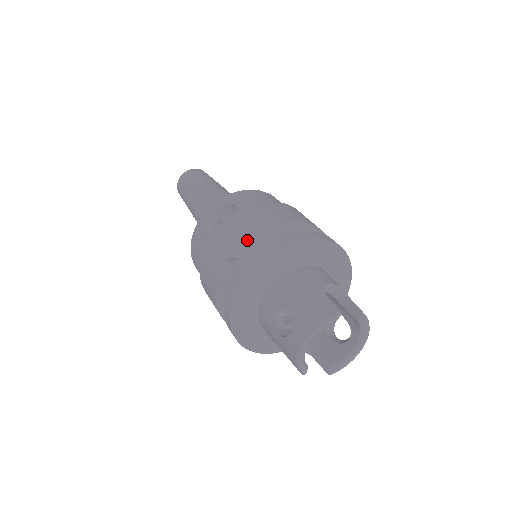
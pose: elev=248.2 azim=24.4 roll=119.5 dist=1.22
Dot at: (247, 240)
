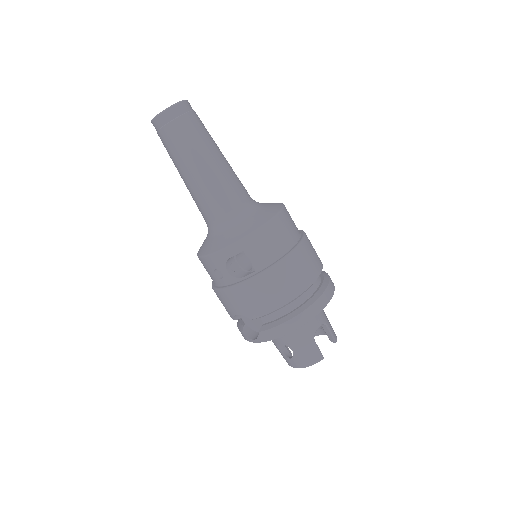
Dot at: (265, 314)
